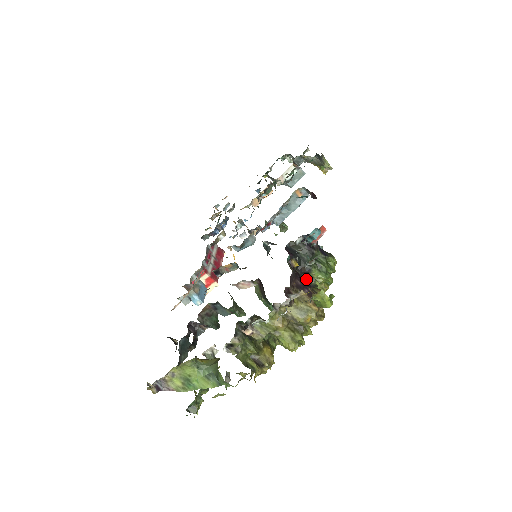
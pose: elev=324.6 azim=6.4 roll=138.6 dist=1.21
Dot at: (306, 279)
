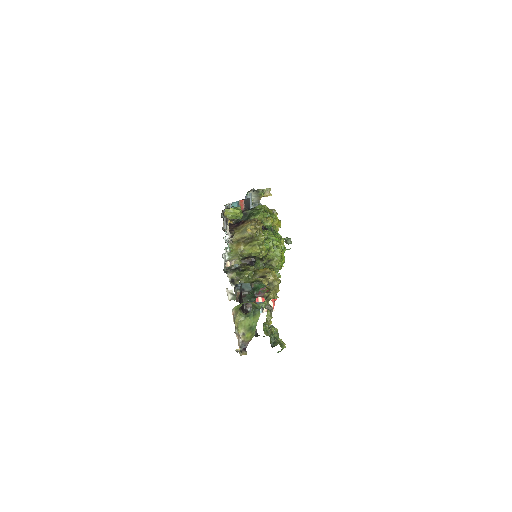
Dot at: occluded
